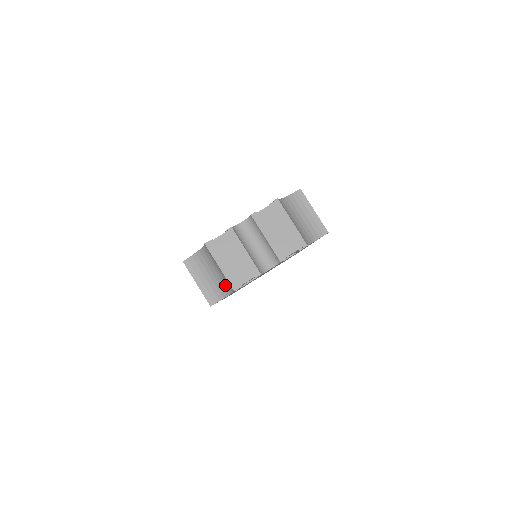
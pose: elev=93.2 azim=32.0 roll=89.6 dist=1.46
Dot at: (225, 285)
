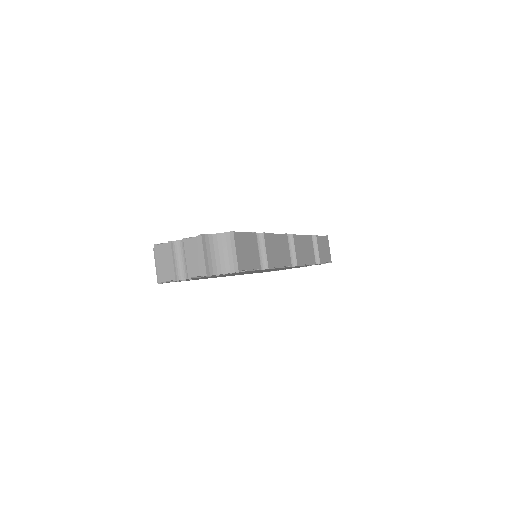
Dot at: occluded
